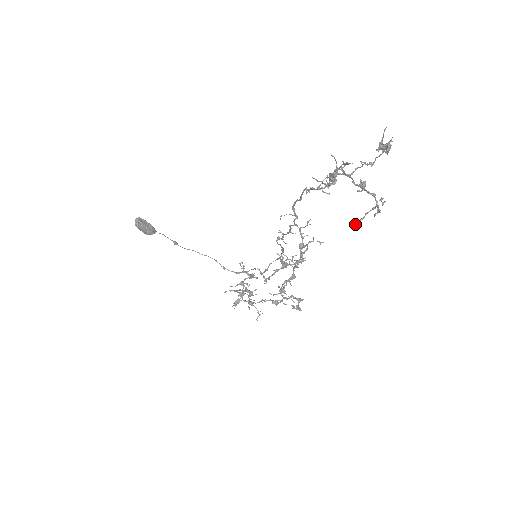
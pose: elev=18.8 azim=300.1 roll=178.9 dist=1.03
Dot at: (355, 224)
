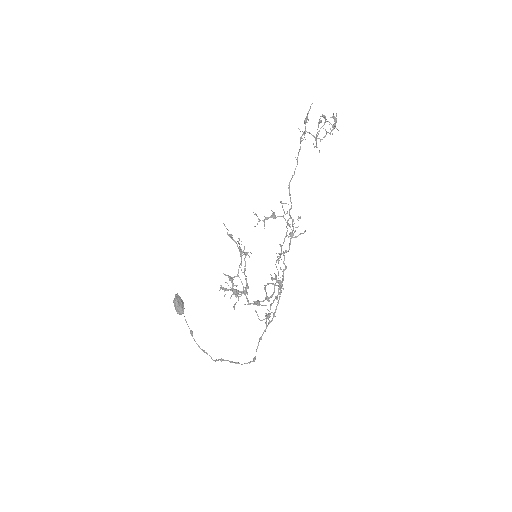
Dot at: occluded
